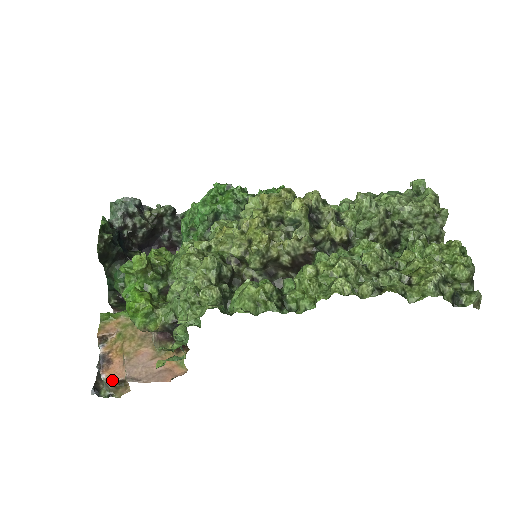
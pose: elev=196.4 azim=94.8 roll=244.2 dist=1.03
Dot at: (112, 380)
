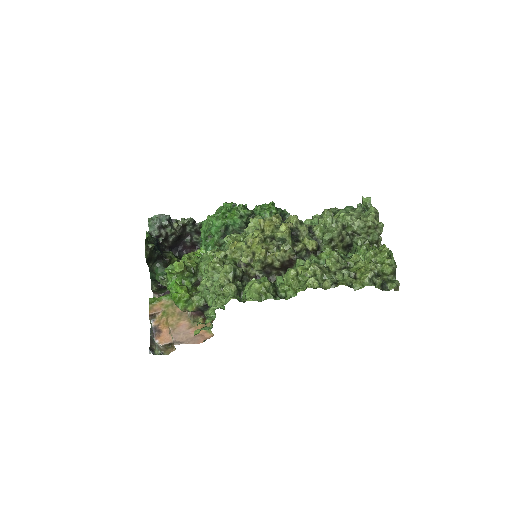
Dot at: (163, 344)
